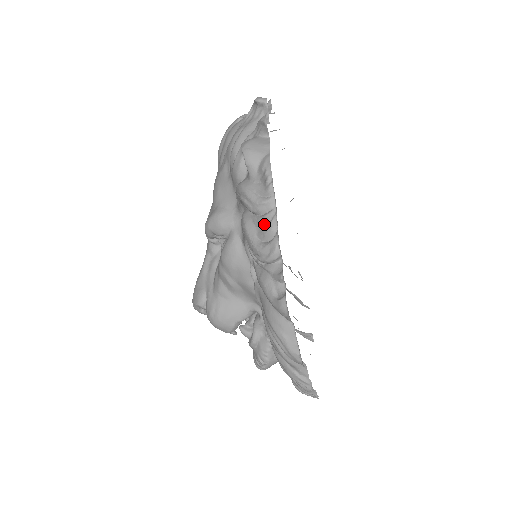
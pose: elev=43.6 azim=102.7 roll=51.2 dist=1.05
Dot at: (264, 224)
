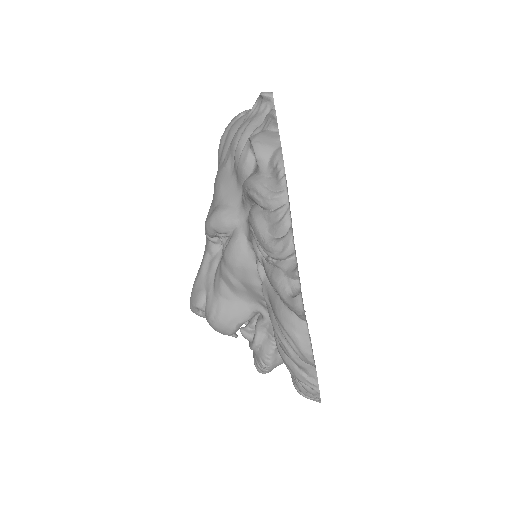
Dot at: (276, 219)
